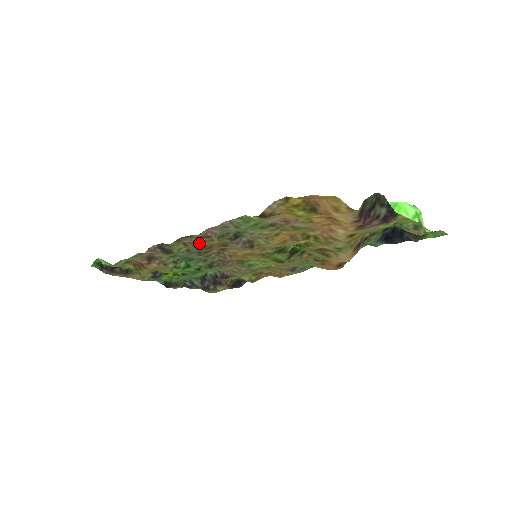
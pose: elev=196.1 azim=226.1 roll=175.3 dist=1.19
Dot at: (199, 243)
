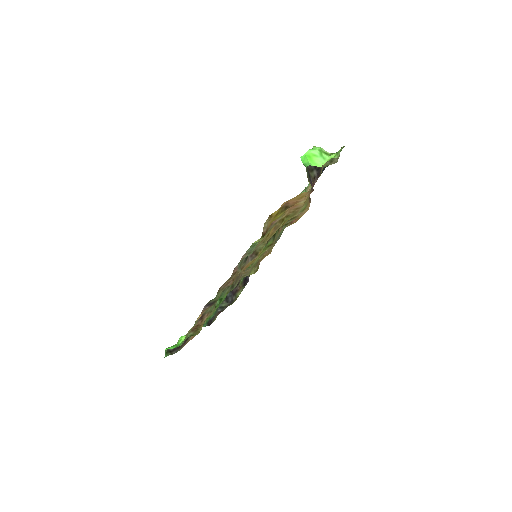
Dot at: (229, 281)
